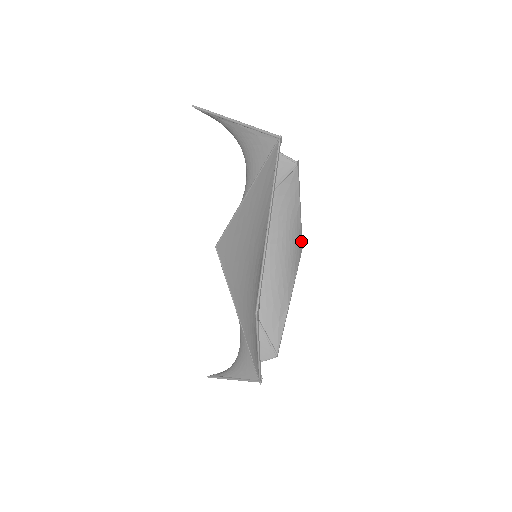
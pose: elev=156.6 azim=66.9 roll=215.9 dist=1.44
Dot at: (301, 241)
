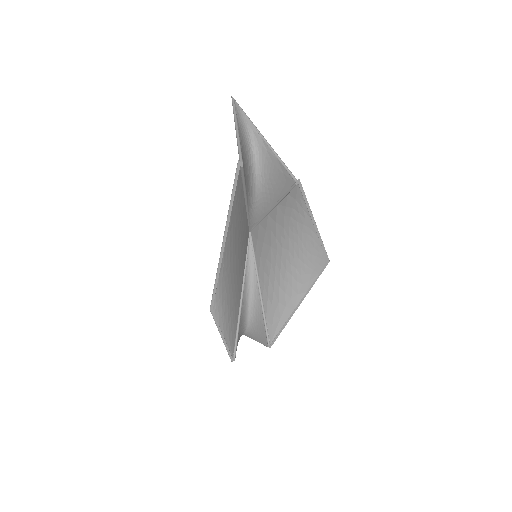
Dot at: (324, 254)
